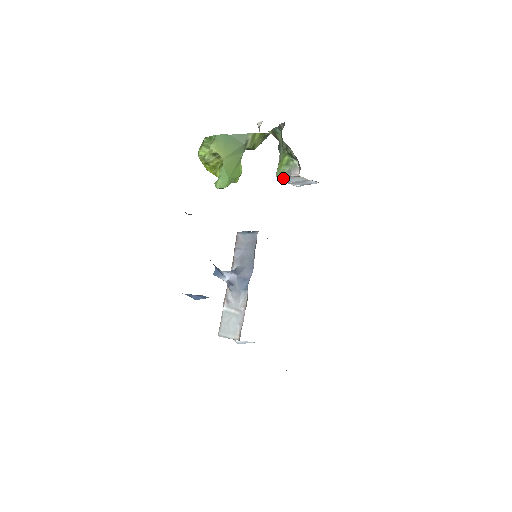
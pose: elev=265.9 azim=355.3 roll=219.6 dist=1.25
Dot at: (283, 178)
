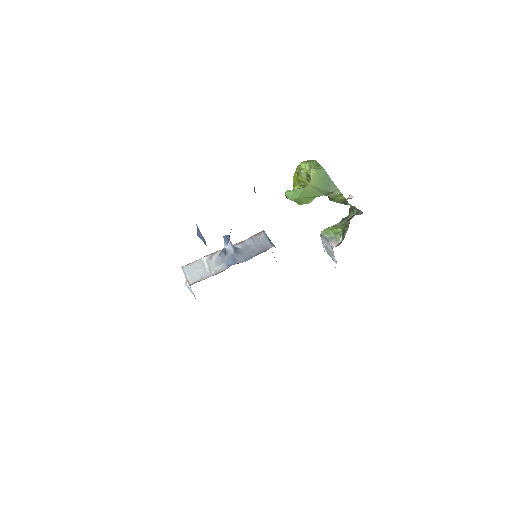
Dot at: (324, 237)
